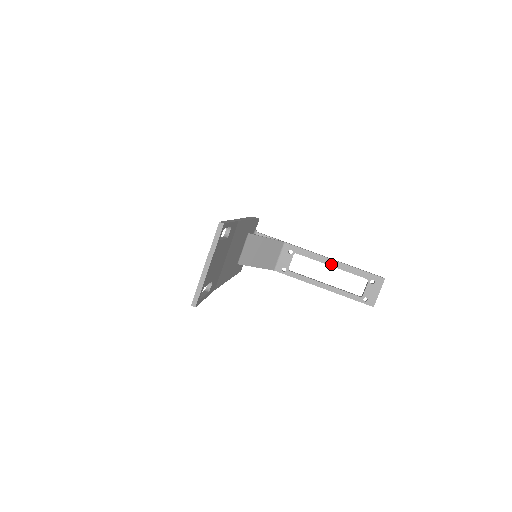
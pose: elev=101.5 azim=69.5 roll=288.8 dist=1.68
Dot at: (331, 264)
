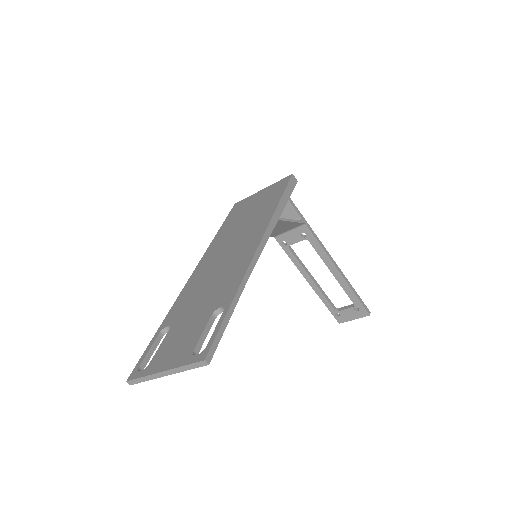
Dot at: (333, 272)
